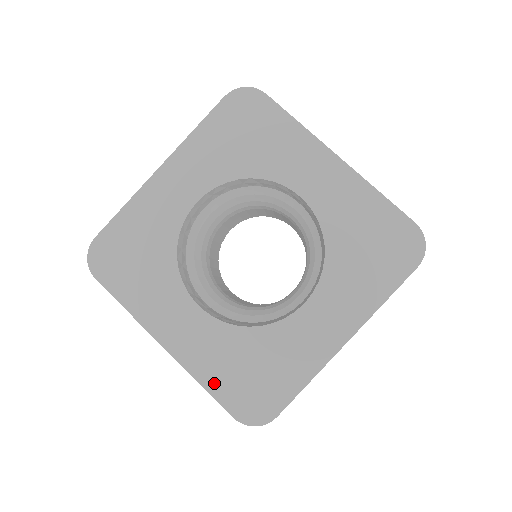
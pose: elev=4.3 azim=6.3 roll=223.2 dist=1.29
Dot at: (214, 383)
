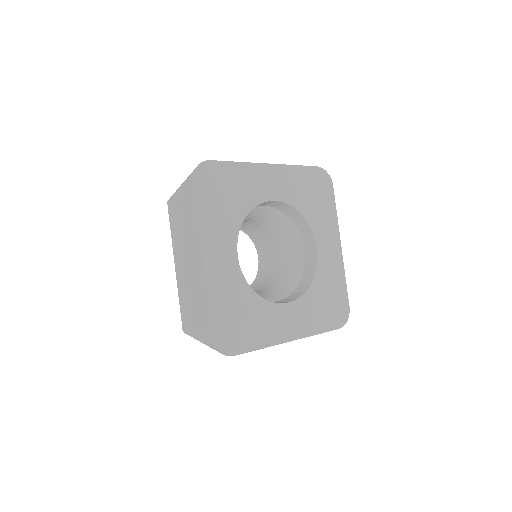
Dot at: (322, 326)
